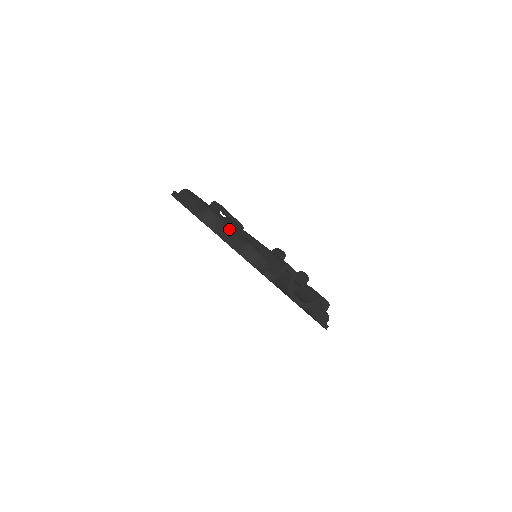
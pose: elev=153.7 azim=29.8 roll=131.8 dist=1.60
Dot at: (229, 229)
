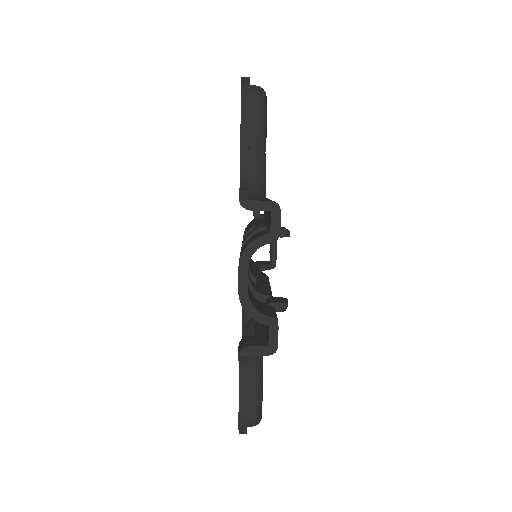
Dot at: (259, 125)
